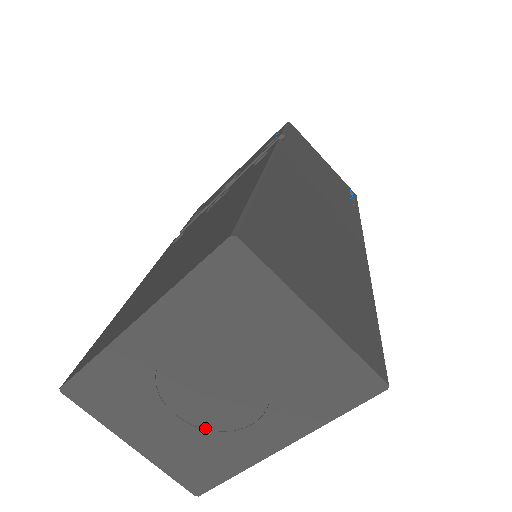
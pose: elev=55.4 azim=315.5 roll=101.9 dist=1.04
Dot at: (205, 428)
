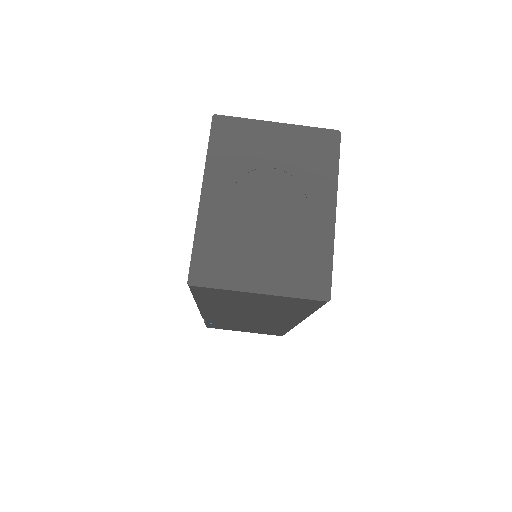
Dot at: (287, 236)
